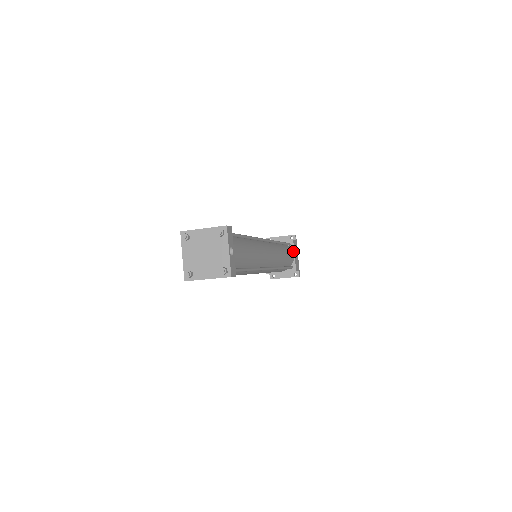
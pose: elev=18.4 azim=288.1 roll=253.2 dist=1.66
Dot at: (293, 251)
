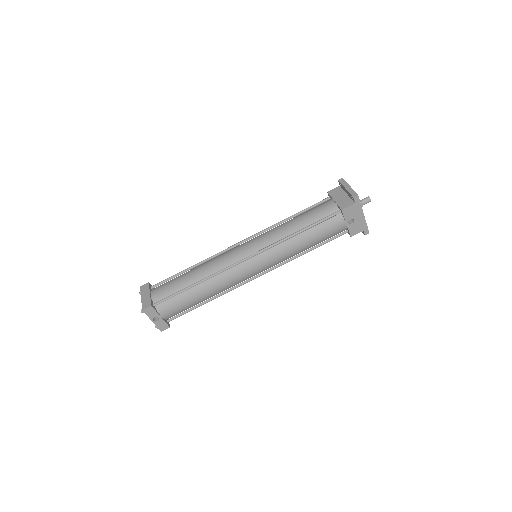
Dot at: (344, 219)
